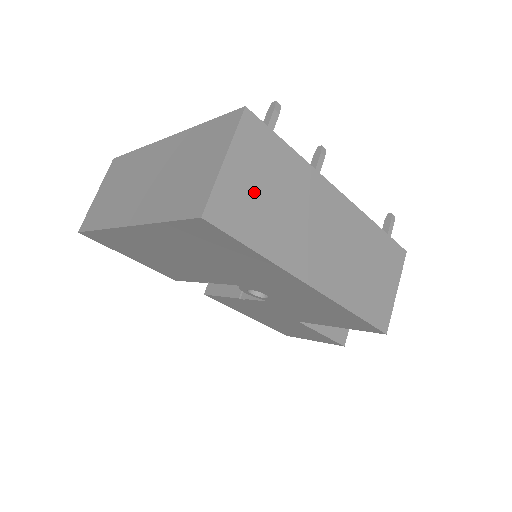
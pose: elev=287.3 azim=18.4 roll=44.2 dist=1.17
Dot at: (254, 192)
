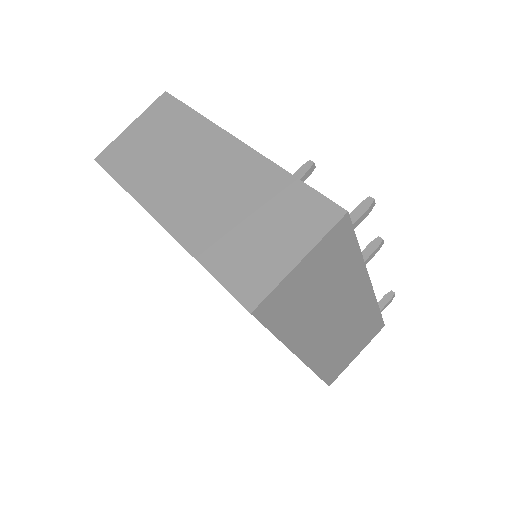
Dot at: (306, 288)
